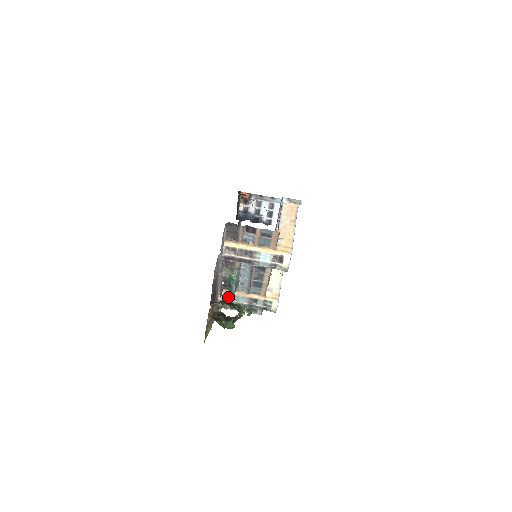
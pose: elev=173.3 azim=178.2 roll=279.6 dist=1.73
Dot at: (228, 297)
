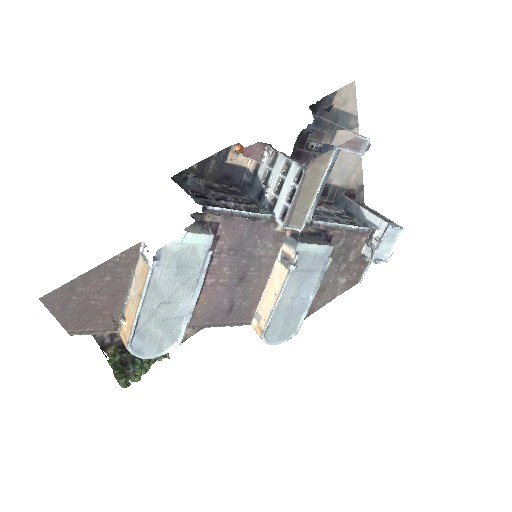
Dot at: occluded
